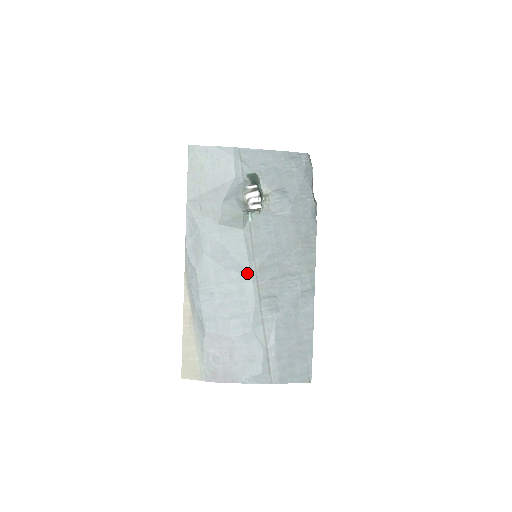
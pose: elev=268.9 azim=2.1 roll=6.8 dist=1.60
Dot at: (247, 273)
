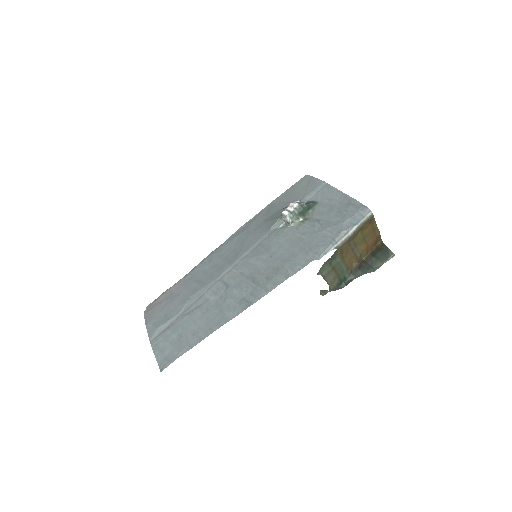
Dot at: (236, 259)
